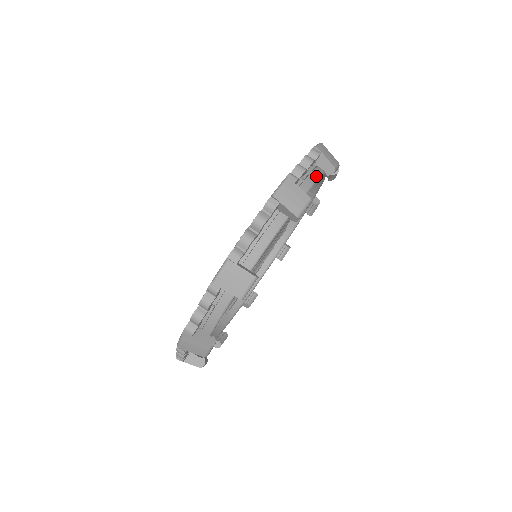
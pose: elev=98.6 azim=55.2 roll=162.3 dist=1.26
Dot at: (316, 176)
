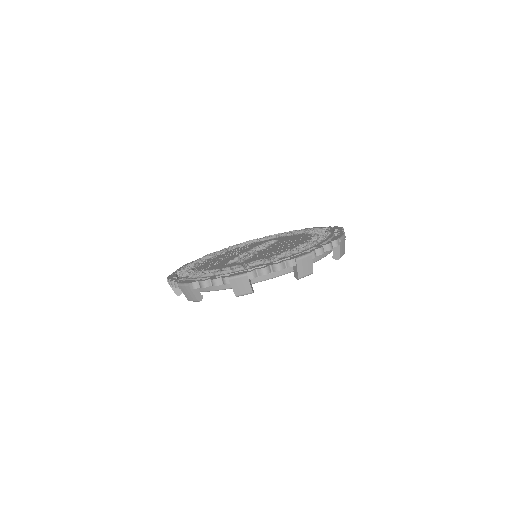
Dot at: occluded
